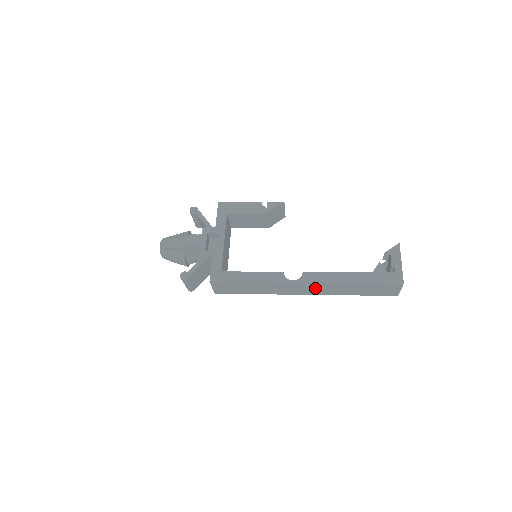
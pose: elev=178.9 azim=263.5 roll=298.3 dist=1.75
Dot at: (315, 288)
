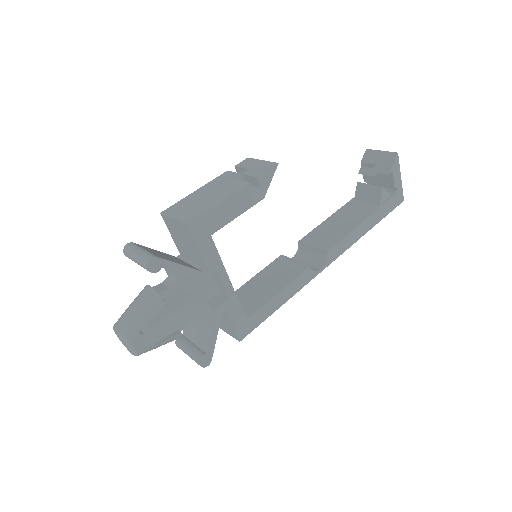
Dot at: occluded
